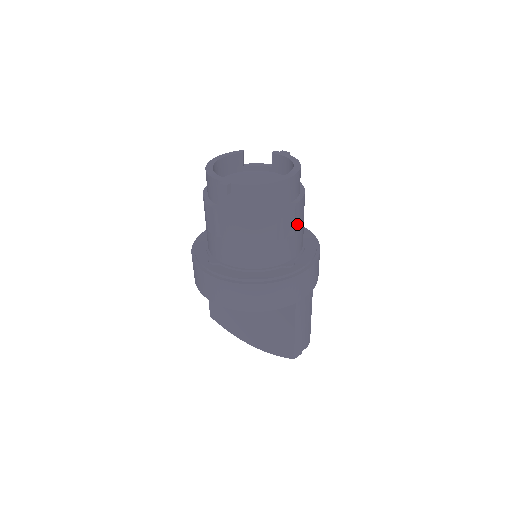
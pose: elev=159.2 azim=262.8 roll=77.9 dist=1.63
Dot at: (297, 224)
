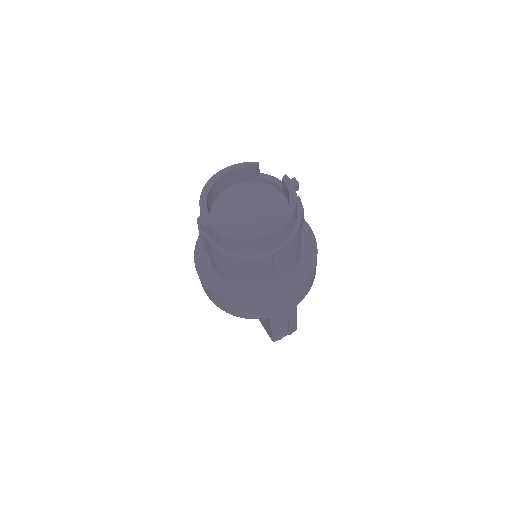
Dot at: (277, 264)
